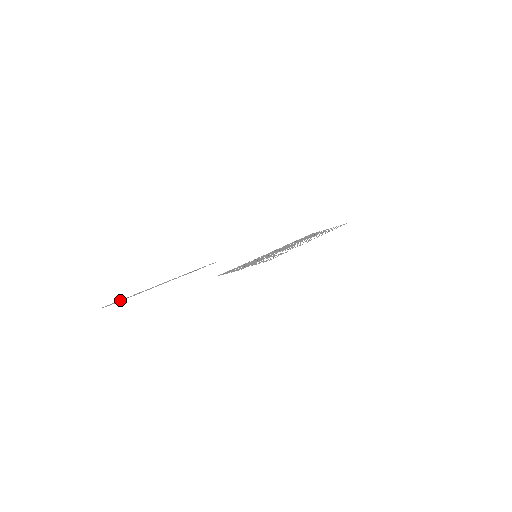
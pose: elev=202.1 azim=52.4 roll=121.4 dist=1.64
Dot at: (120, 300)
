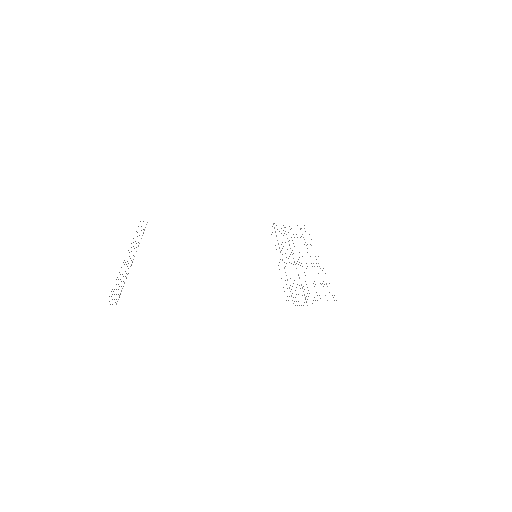
Dot at: occluded
